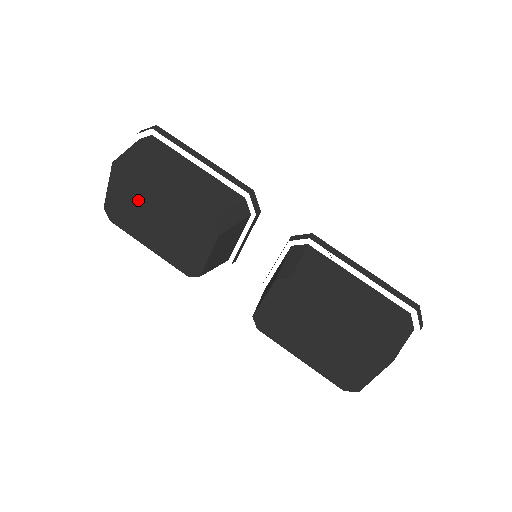
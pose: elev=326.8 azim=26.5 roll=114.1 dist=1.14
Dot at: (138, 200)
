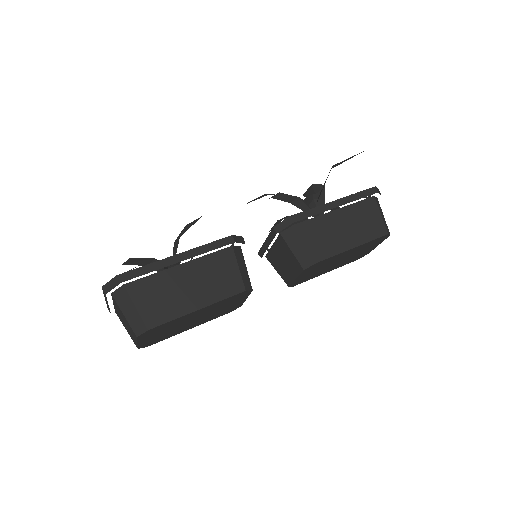
Dot at: (172, 328)
